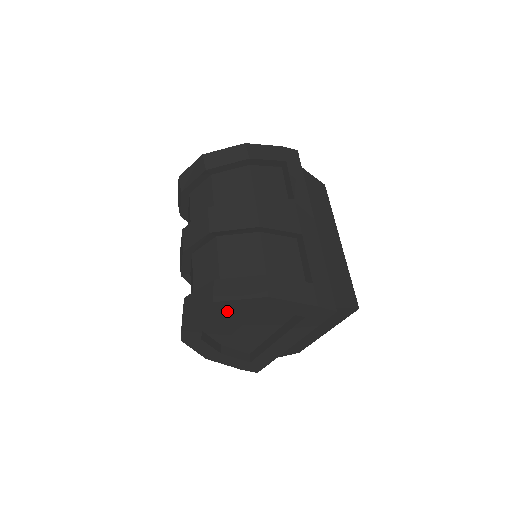
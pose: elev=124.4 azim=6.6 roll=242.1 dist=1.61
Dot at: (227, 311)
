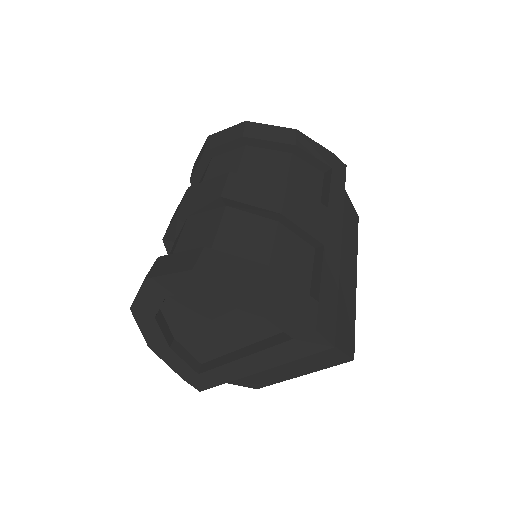
Dot at: (204, 290)
